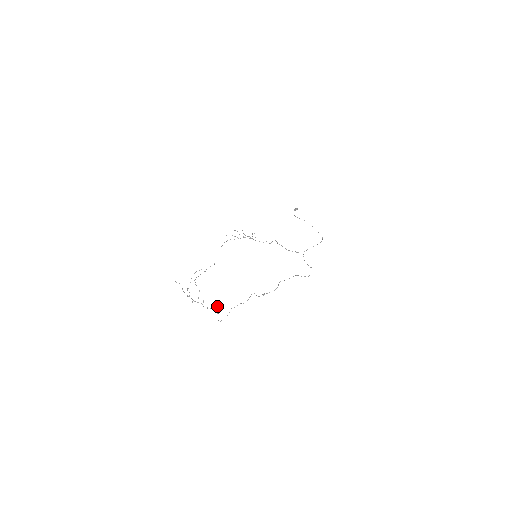
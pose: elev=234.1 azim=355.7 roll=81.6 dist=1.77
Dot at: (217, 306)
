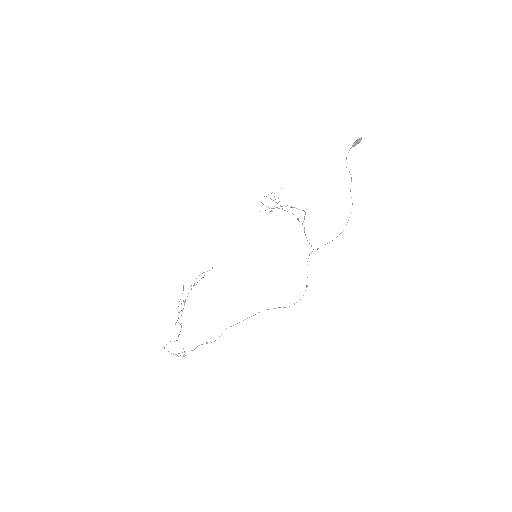
Dot at: occluded
